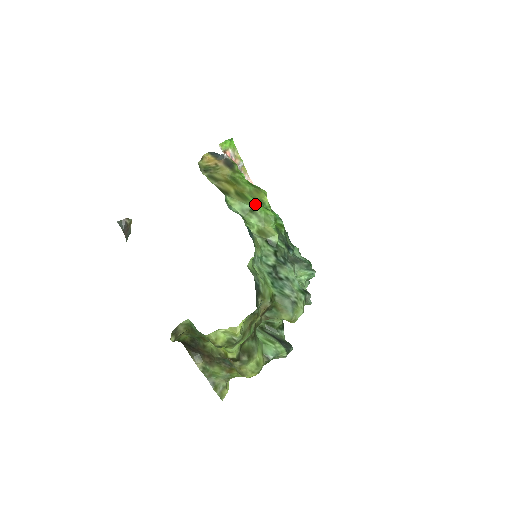
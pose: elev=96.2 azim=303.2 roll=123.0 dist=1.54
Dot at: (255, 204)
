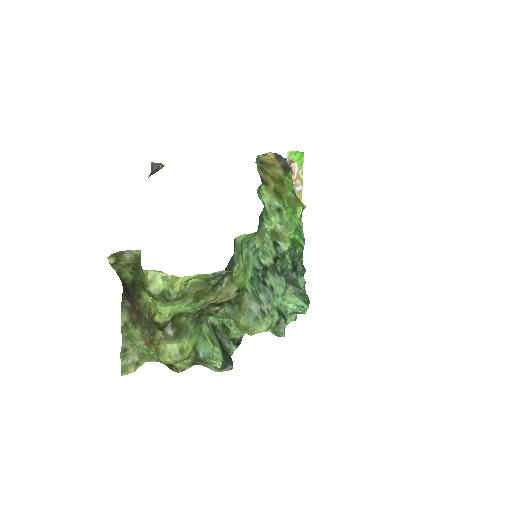
Dot at: (286, 206)
